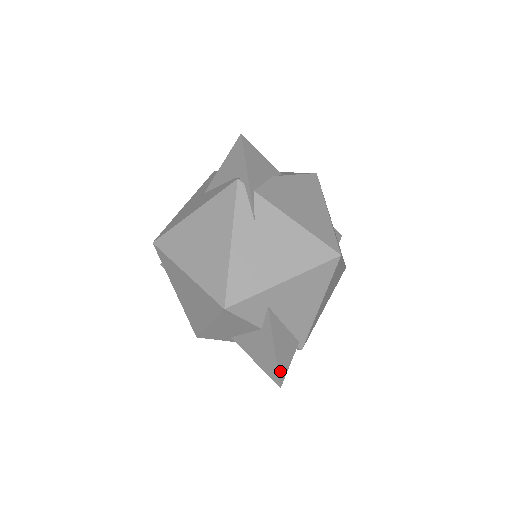
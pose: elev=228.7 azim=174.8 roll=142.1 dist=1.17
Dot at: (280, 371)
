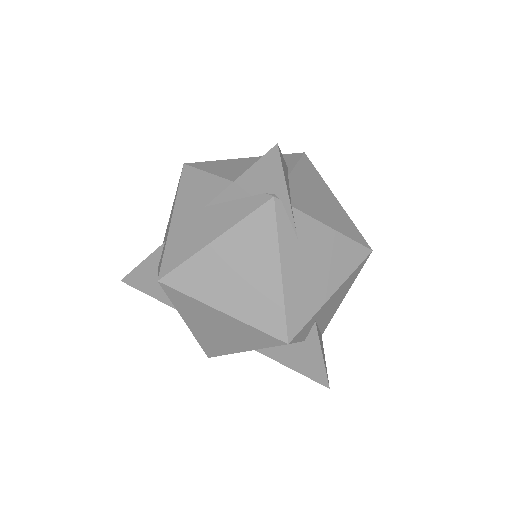
Dot at: (327, 374)
